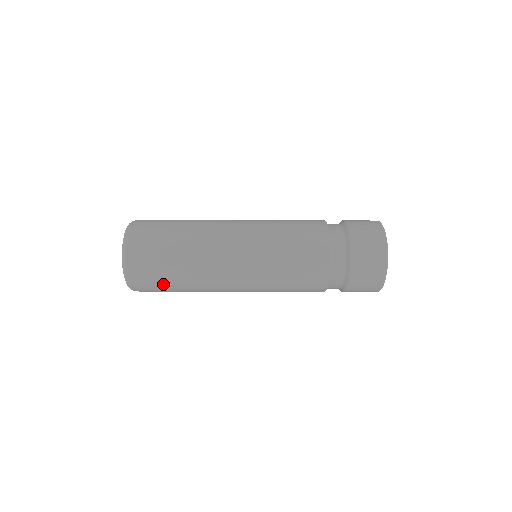
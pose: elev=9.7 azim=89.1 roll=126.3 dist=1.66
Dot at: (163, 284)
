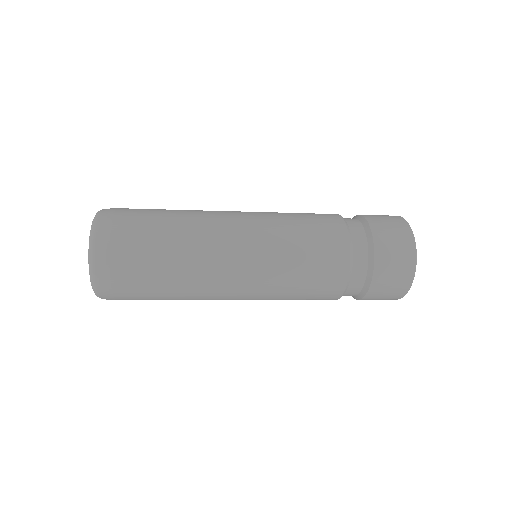
Dot at: (141, 273)
